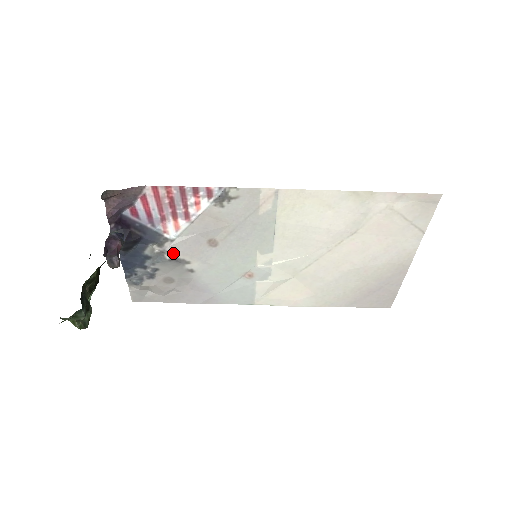
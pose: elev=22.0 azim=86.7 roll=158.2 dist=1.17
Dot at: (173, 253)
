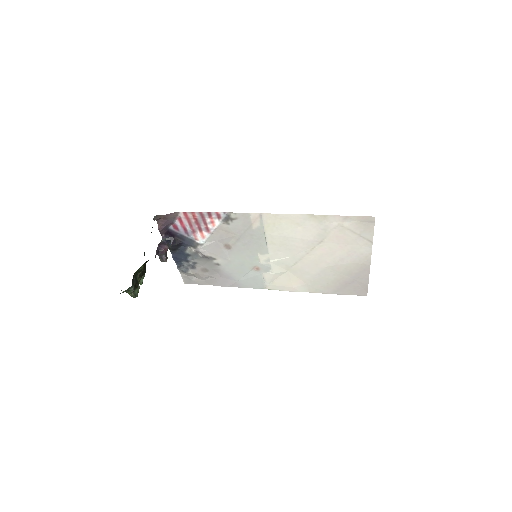
Dot at: (203, 253)
